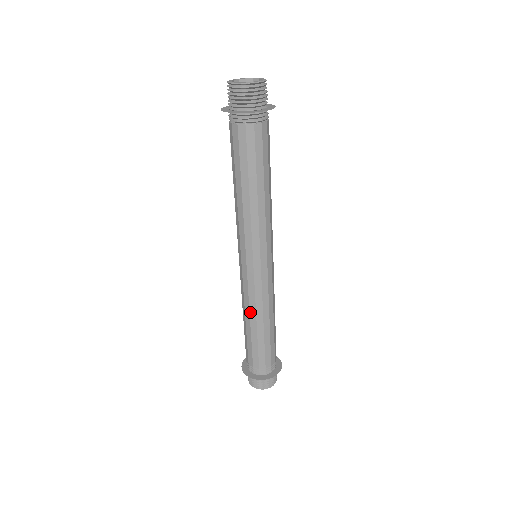
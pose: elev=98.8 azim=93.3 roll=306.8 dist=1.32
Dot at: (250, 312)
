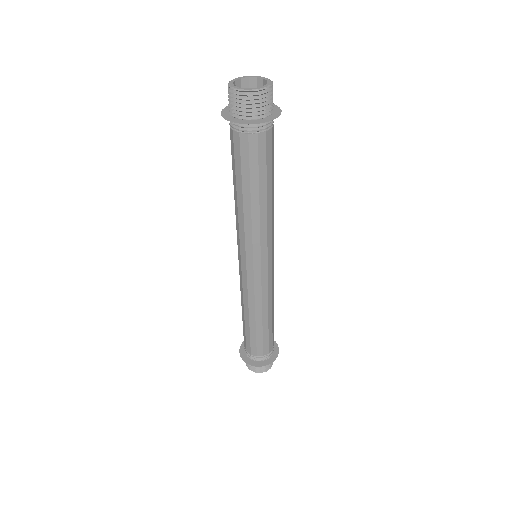
Dot at: (249, 309)
